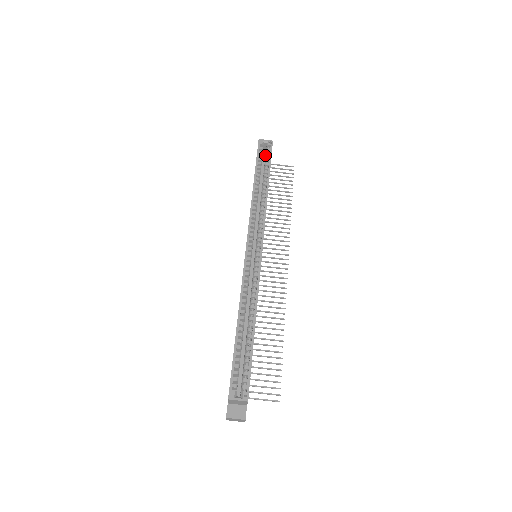
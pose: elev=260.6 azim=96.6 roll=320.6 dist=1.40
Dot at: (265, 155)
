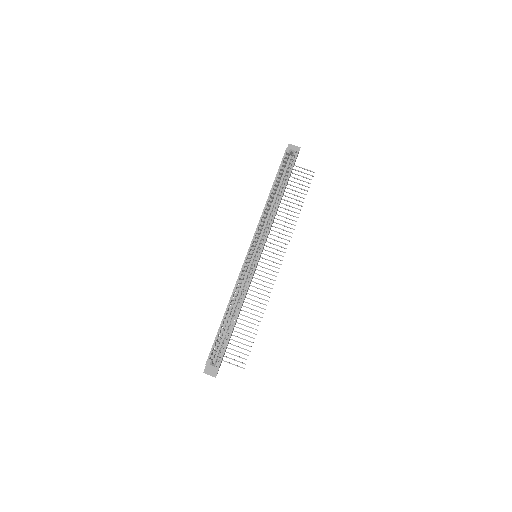
Dot at: (289, 162)
